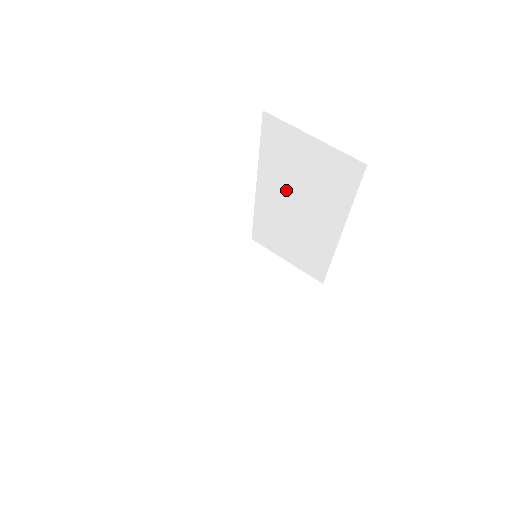
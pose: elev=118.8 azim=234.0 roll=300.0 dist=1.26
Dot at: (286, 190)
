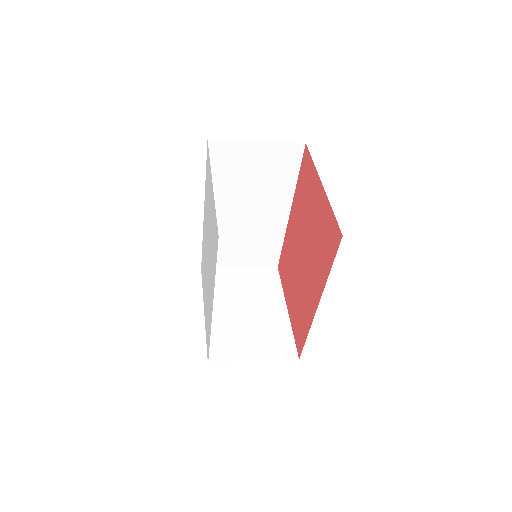
Dot at: (235, 201)
